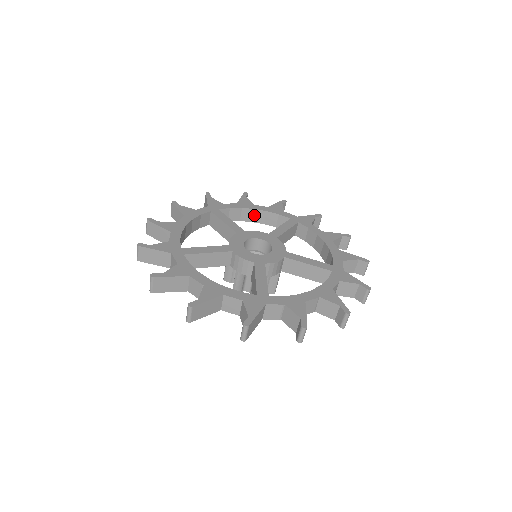
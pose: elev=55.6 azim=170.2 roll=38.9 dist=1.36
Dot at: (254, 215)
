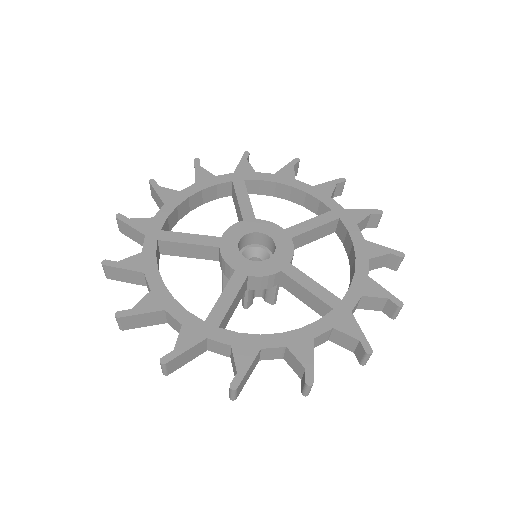
Dot at: (292, 193)
